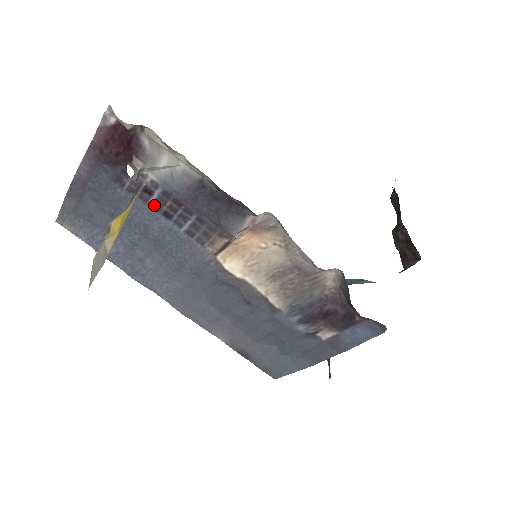
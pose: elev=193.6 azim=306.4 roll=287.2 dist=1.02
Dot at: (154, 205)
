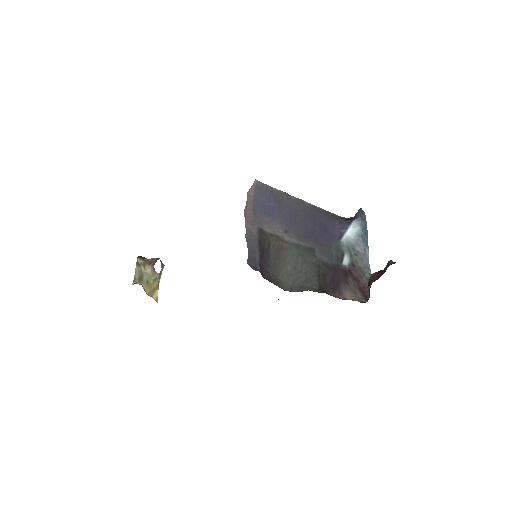
Dot at: occluded
